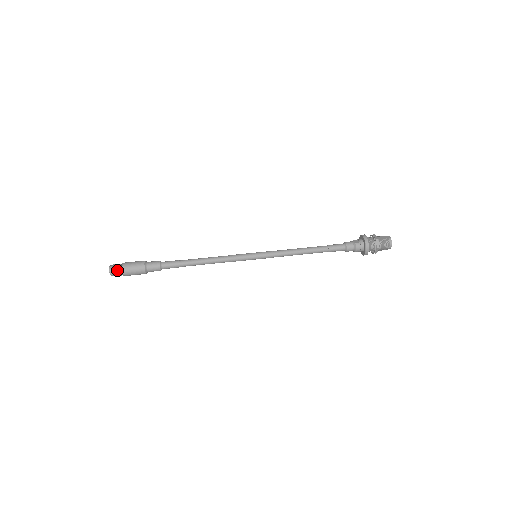
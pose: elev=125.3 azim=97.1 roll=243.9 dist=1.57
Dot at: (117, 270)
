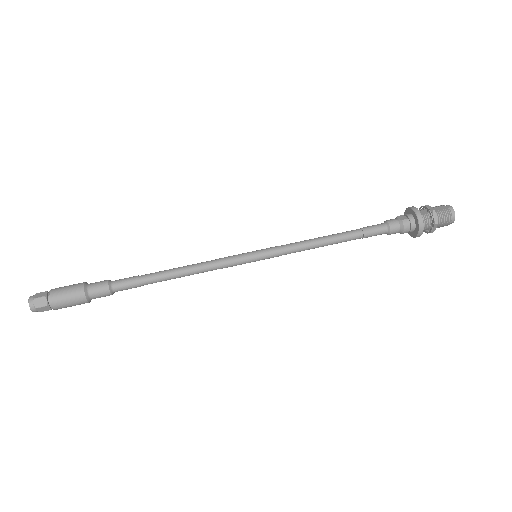
Dot at: (41, 302)
